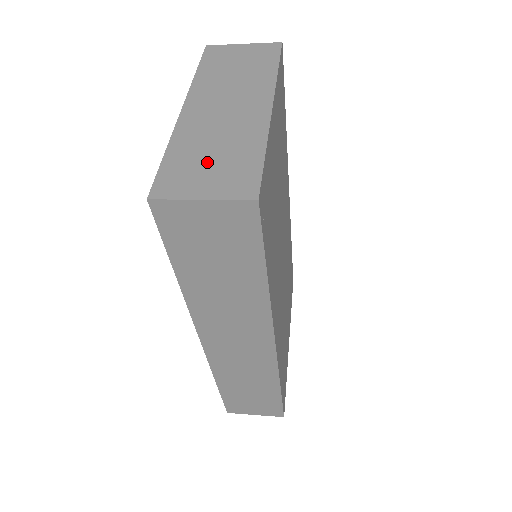
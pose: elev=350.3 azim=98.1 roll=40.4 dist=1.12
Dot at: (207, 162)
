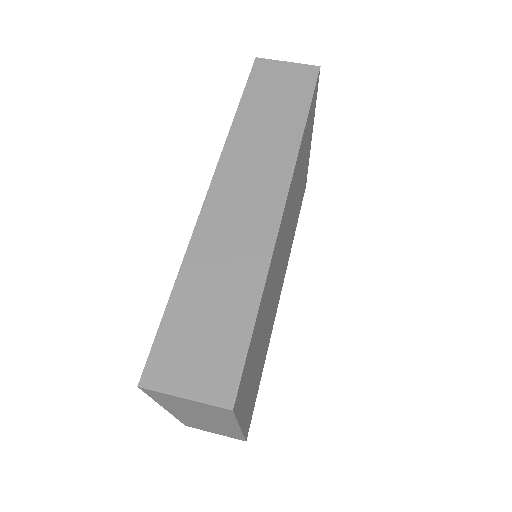
Dot at: (209, 429)
